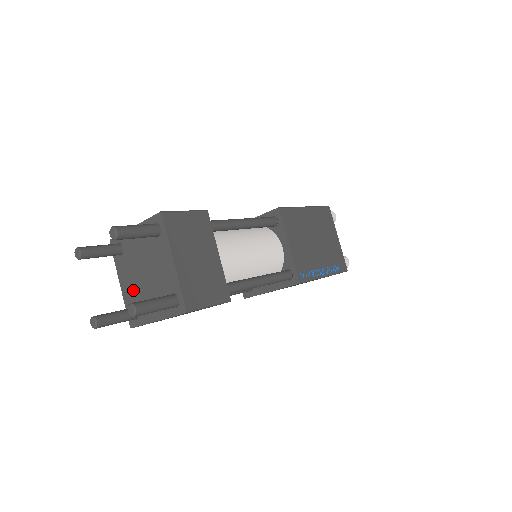
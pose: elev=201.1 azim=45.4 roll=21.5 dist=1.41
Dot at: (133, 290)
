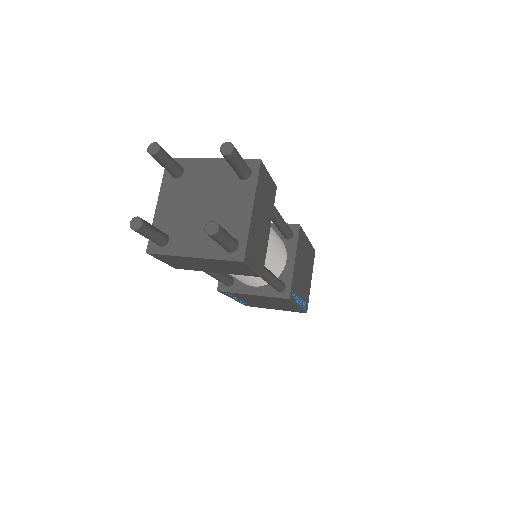
Dot at: (175, 216)
